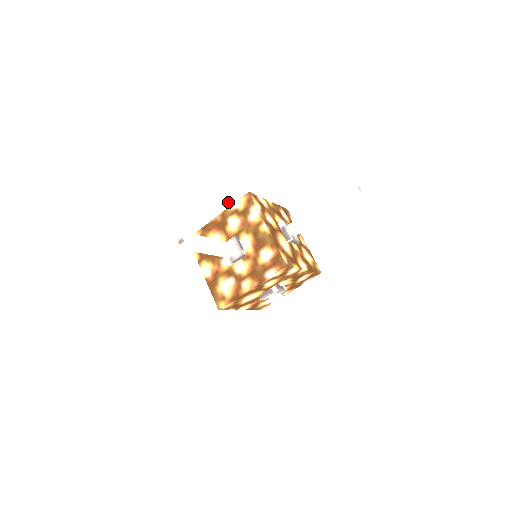
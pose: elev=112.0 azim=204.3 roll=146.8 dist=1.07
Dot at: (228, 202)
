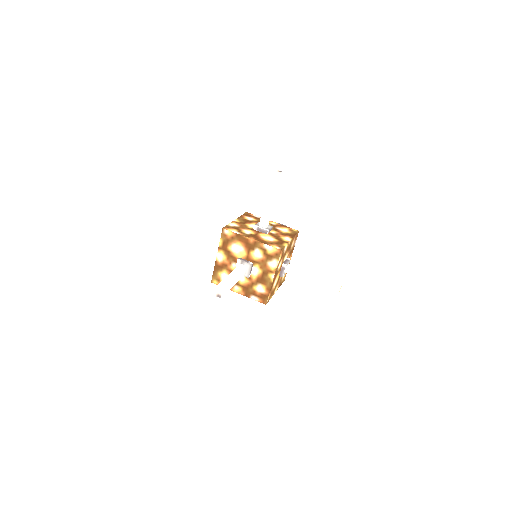
Dot at: (266, 213)
